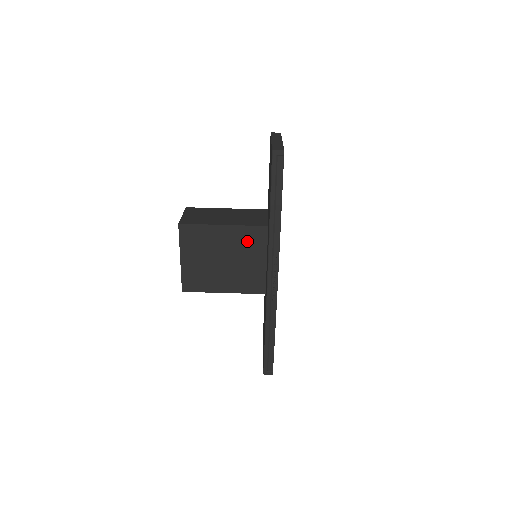
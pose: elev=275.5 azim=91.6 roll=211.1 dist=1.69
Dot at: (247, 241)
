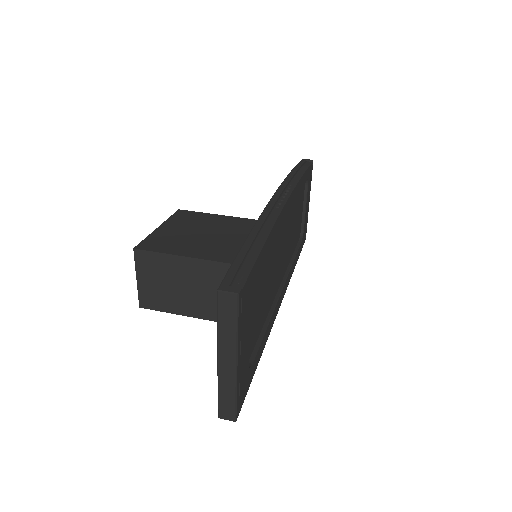
Dot at: occluded
